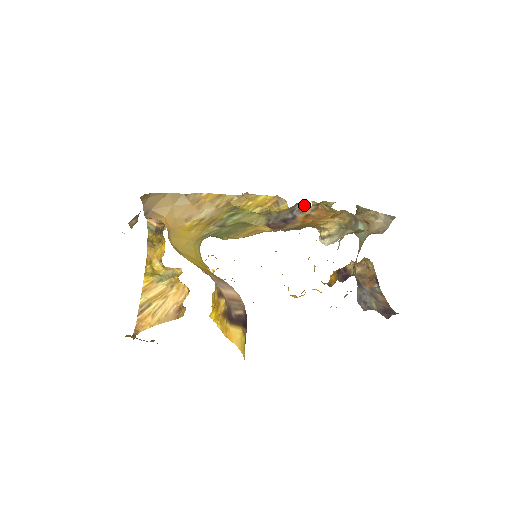
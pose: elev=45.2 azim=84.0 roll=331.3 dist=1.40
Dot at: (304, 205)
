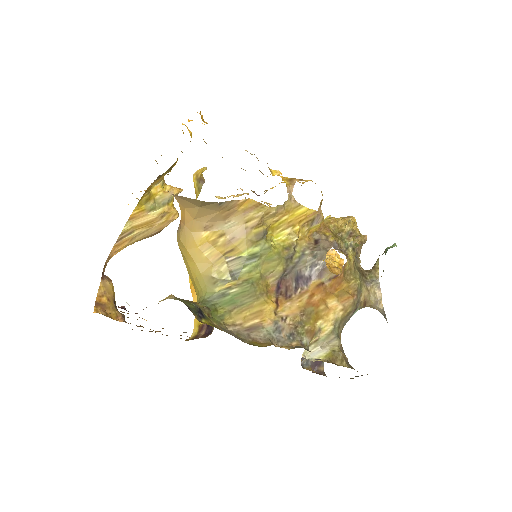
Dot at: (328, 269)
